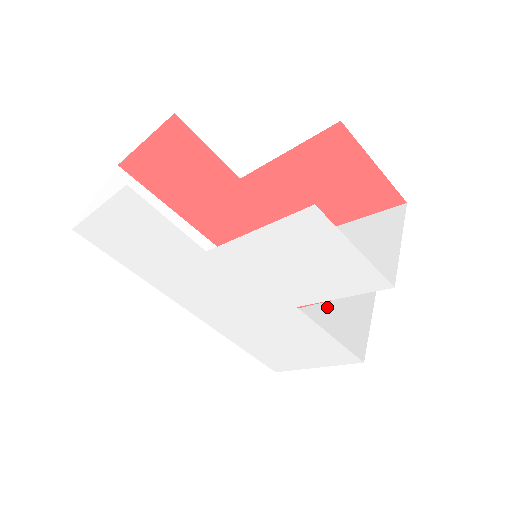
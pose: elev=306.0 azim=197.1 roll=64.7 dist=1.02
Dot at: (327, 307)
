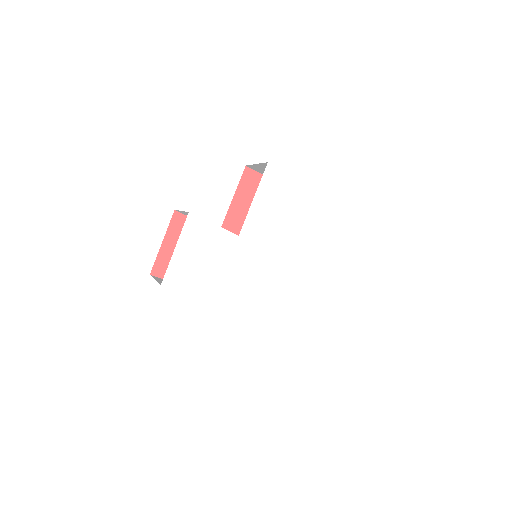
Dot at: occluded
